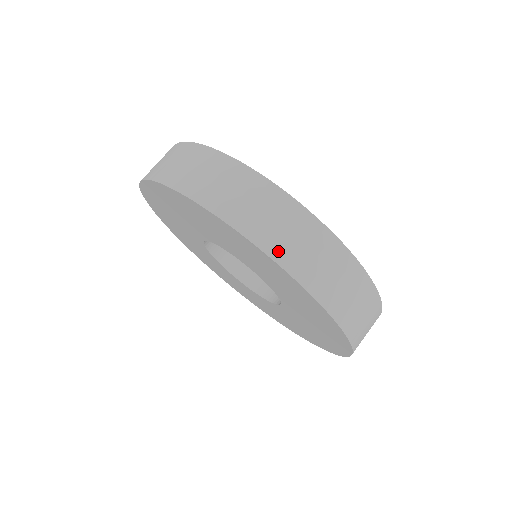
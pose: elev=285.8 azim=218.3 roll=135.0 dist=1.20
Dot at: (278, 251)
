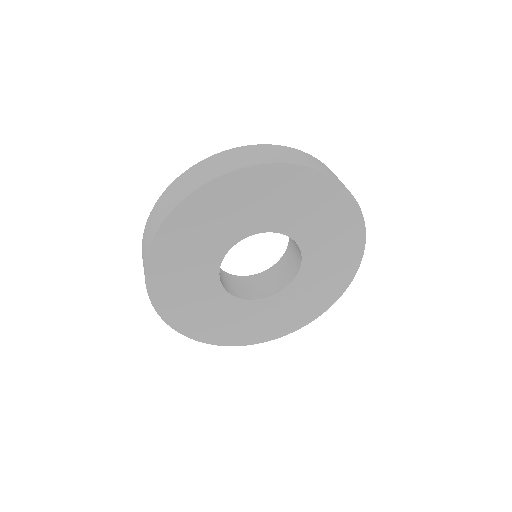
Dot at: occluded
